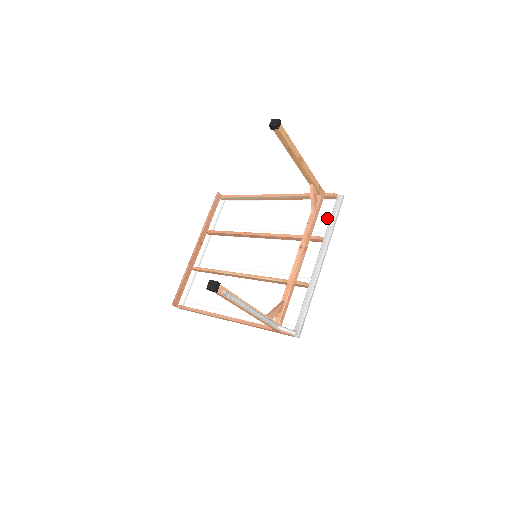
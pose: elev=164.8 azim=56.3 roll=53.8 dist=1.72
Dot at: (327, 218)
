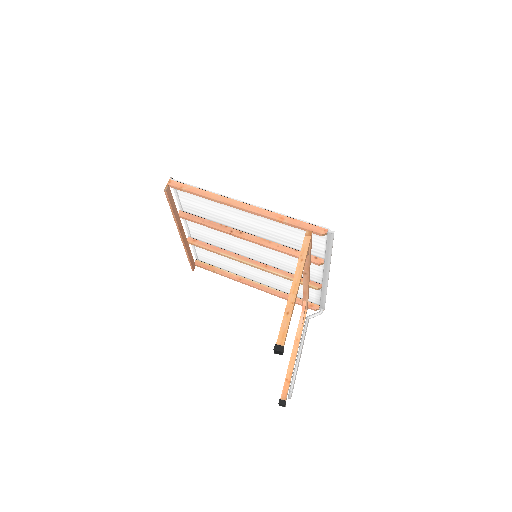
Dot at: (321, 244)
